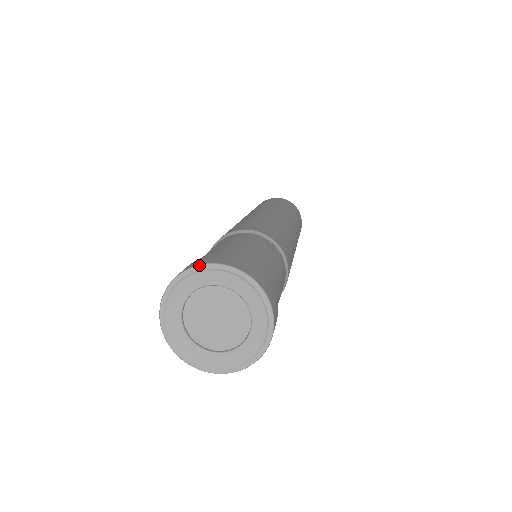
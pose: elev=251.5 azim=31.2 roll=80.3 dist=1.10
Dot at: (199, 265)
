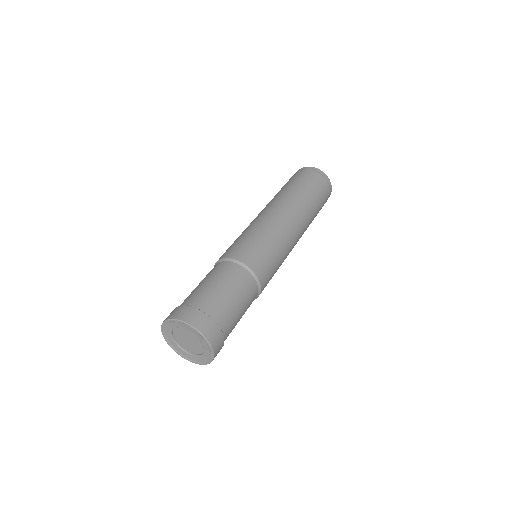
Dot at: (177, 320)
